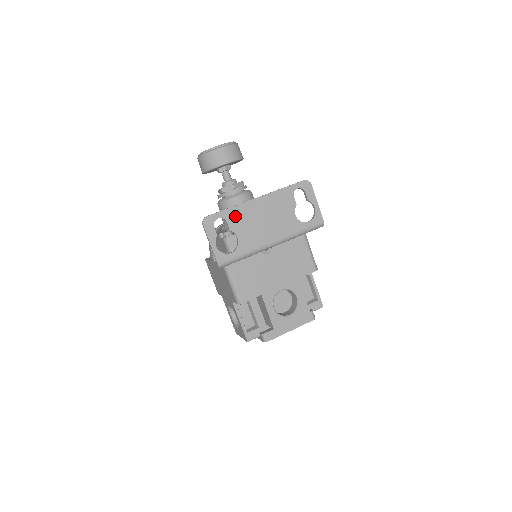
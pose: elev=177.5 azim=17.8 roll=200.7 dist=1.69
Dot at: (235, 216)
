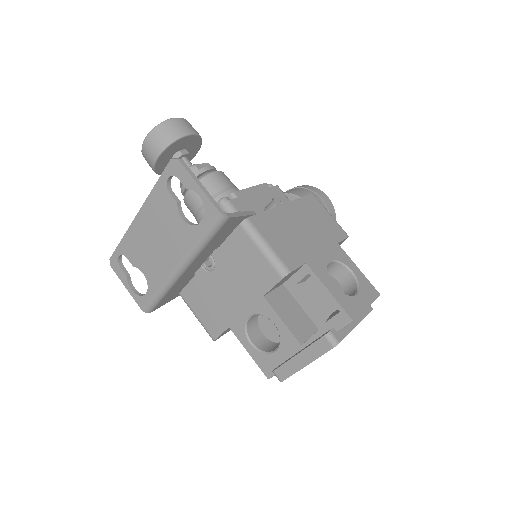
Dot at: (130, 247)
